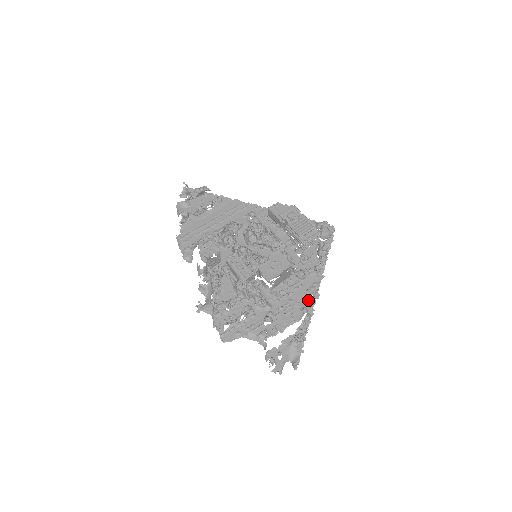
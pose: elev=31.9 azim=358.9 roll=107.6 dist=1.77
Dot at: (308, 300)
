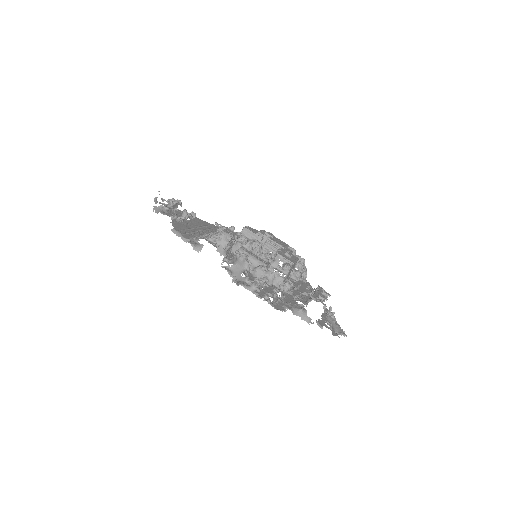
Dot at: occluded
